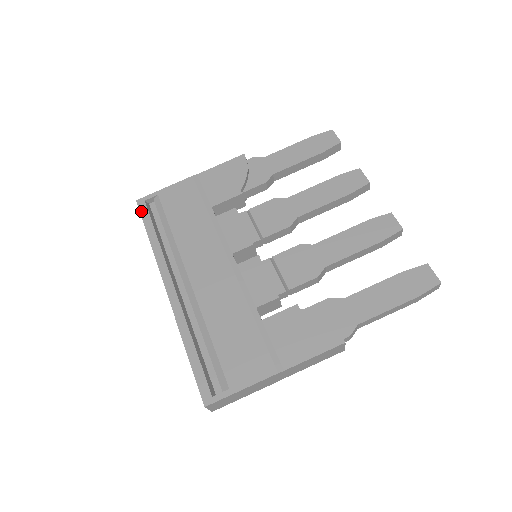
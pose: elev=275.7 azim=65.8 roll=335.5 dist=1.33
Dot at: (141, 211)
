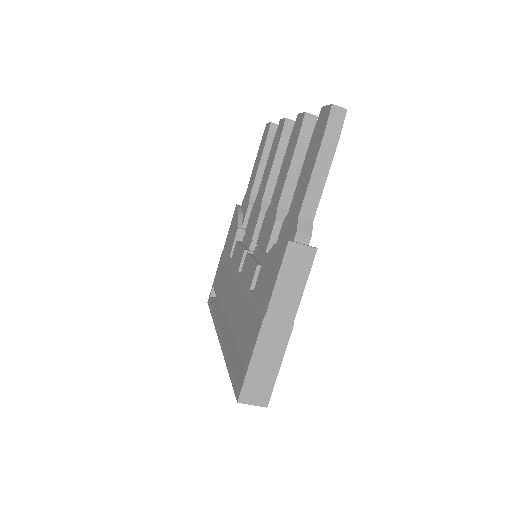
Dot at: (209, 306)
